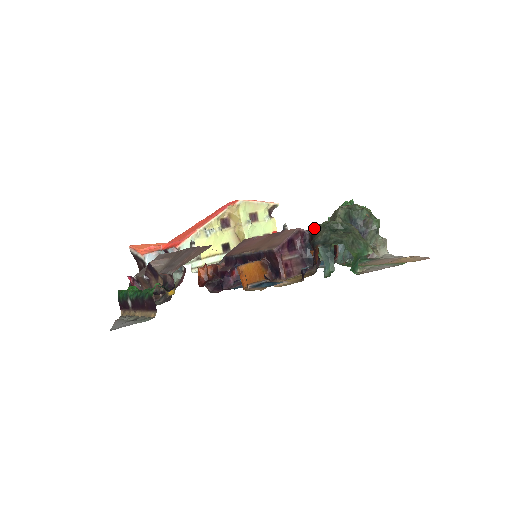
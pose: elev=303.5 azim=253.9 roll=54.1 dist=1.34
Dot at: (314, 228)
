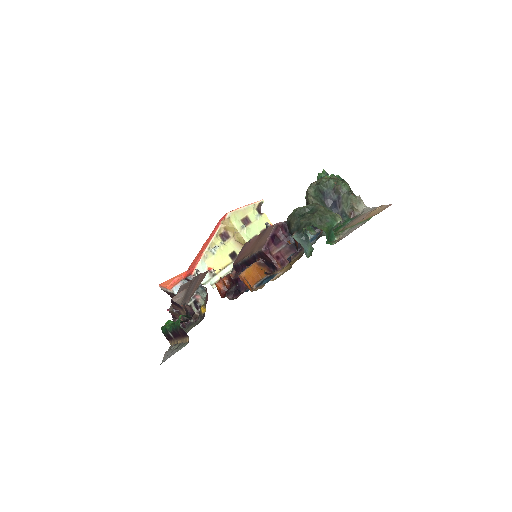
Dot at: (287, 219)
